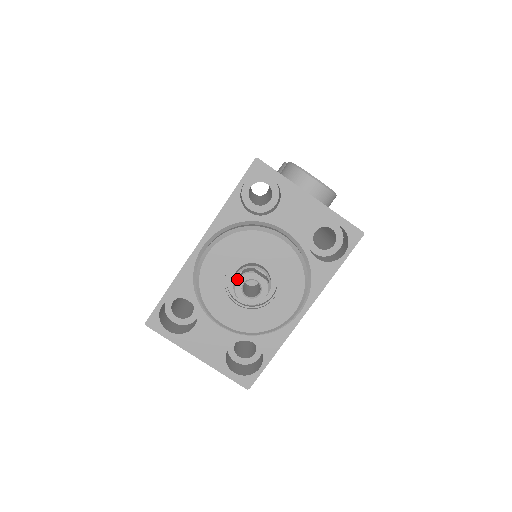
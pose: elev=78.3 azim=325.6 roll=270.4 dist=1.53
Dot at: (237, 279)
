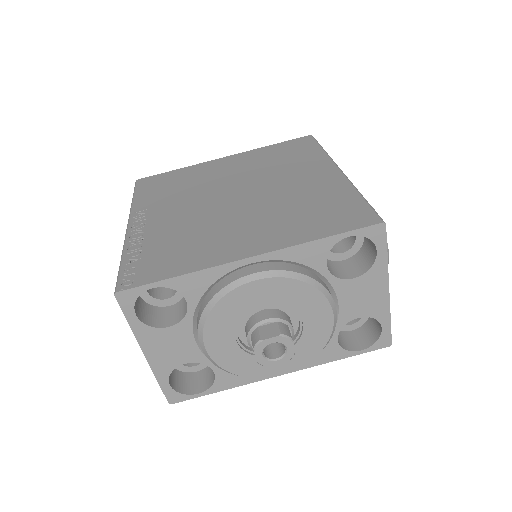
Dot at: (266, 328)
